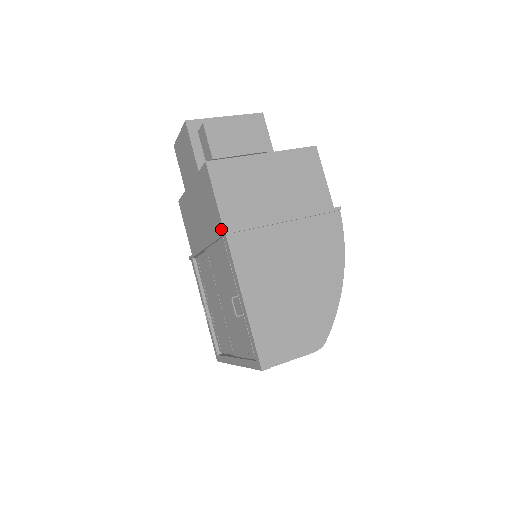
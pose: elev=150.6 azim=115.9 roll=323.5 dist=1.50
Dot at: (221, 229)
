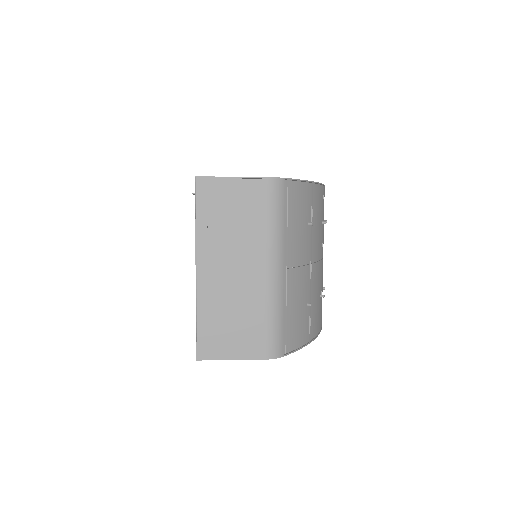
Dot at: occluded
